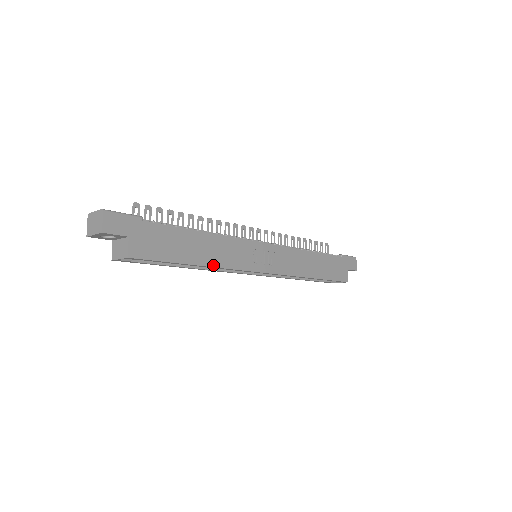
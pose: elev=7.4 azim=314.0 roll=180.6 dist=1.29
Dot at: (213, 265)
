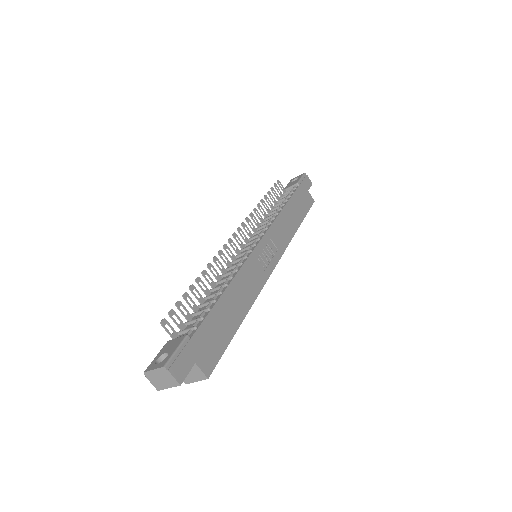
Dot at: (249, 306)
